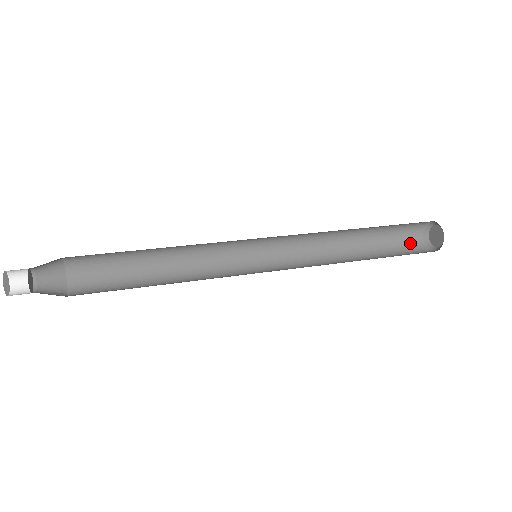
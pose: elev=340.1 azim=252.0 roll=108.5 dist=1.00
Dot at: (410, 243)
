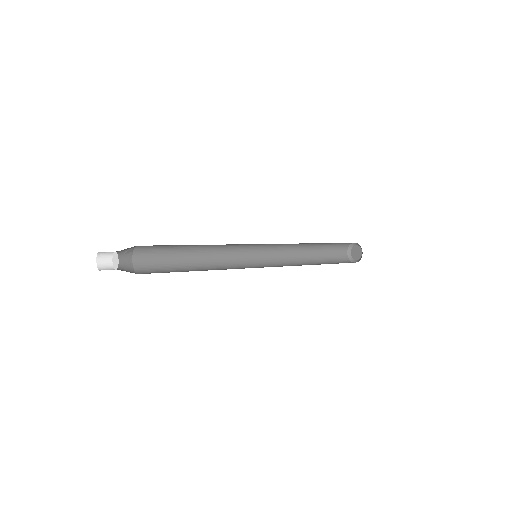
Dot at: occluded
